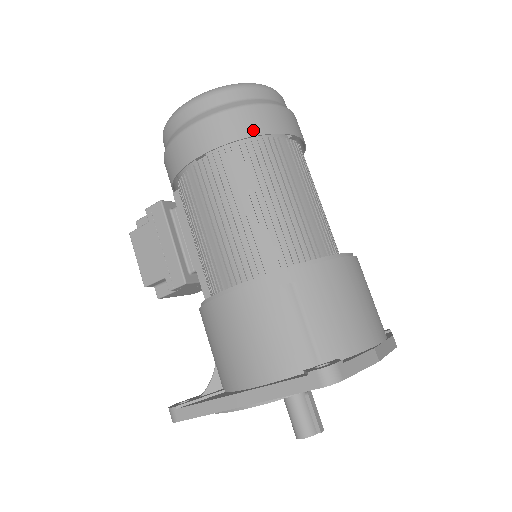
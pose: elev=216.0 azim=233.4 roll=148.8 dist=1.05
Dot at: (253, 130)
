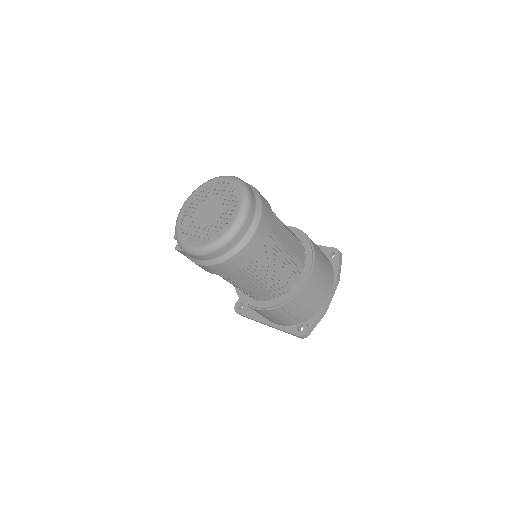
Dot at: (240, 266)
